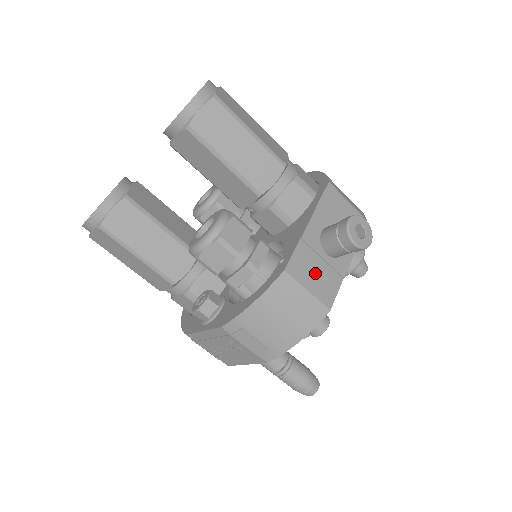
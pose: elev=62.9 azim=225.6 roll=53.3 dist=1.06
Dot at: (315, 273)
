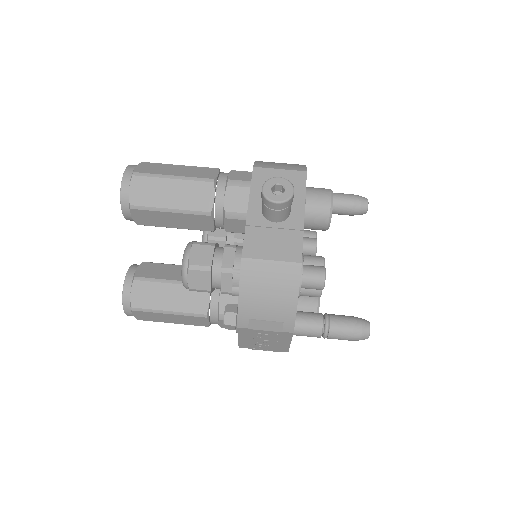
Dot at: (272, 243)
